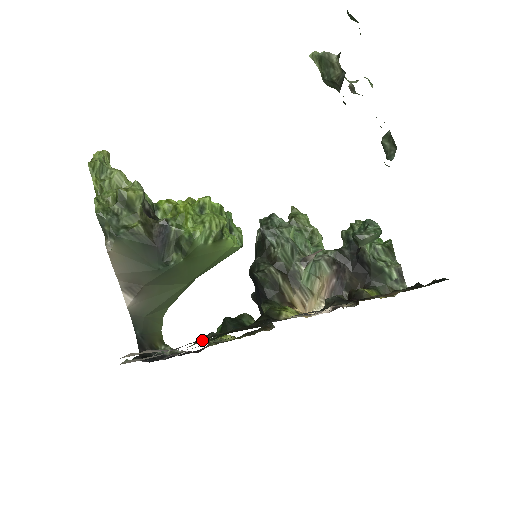
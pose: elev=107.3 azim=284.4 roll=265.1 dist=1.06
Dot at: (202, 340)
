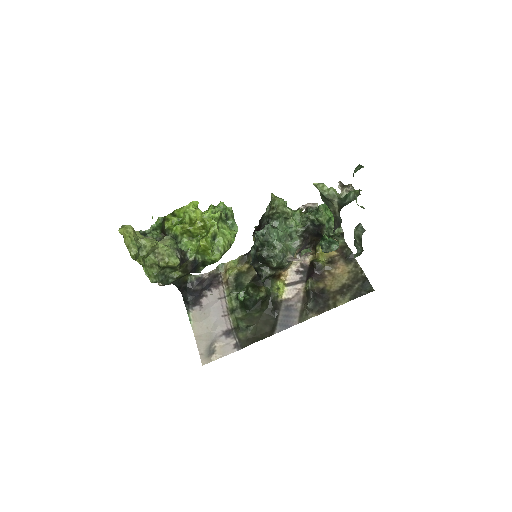
Dot at: (245, 334)
